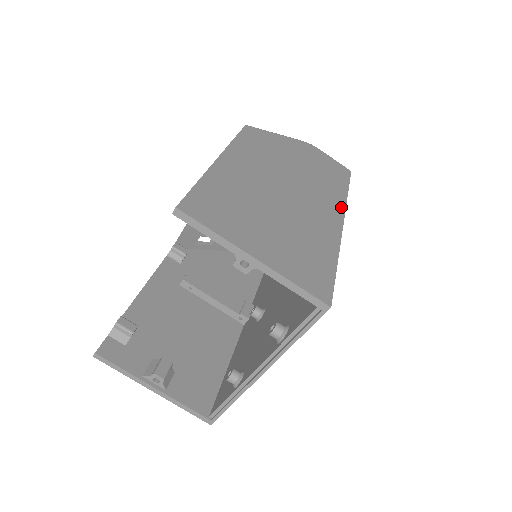
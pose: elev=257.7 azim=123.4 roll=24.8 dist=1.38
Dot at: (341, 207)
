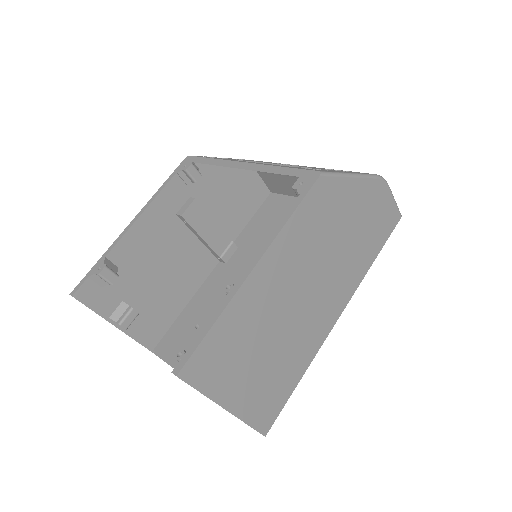
Dot at: (351, 293)
